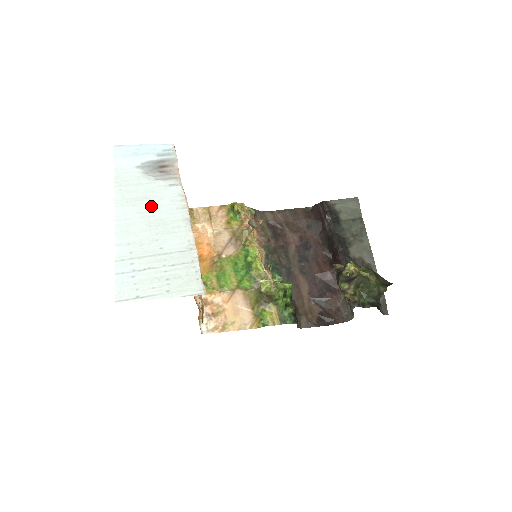
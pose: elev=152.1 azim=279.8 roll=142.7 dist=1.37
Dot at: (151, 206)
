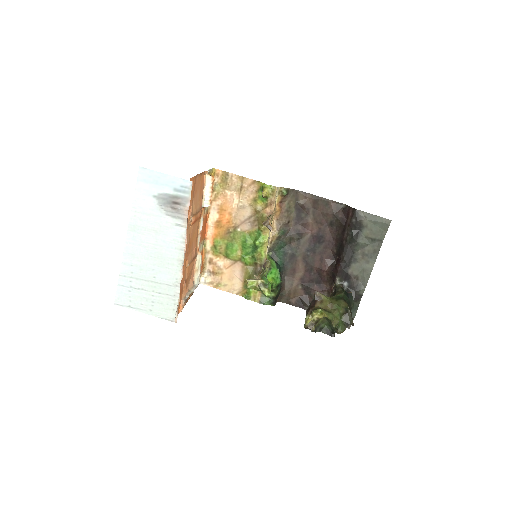
Dot at: (156, 239)
